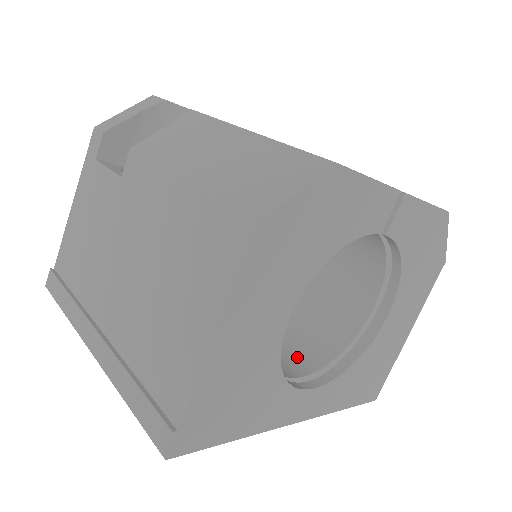
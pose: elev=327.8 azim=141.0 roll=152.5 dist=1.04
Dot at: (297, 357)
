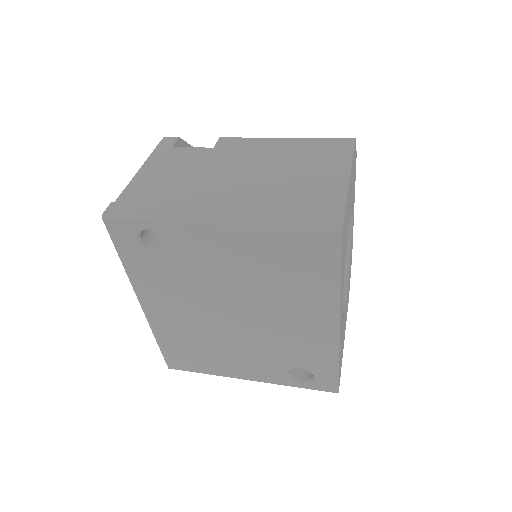
Dot at: occluded
